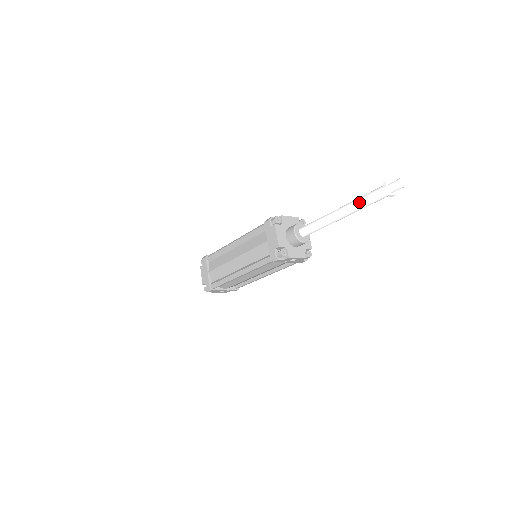
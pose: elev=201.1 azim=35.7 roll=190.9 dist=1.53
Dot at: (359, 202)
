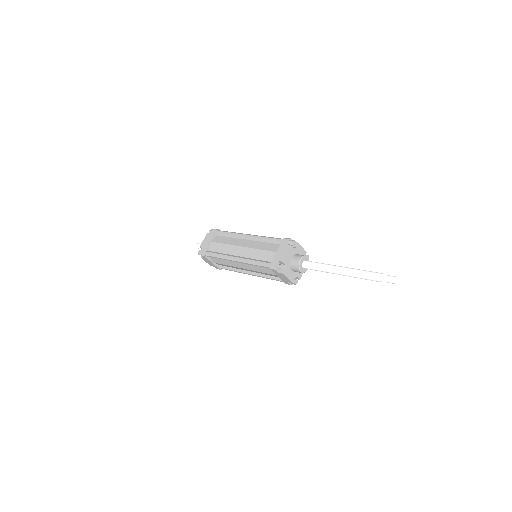
Dot at: occluded
